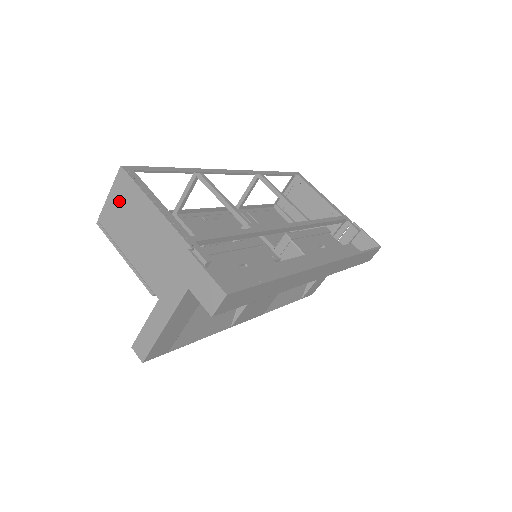
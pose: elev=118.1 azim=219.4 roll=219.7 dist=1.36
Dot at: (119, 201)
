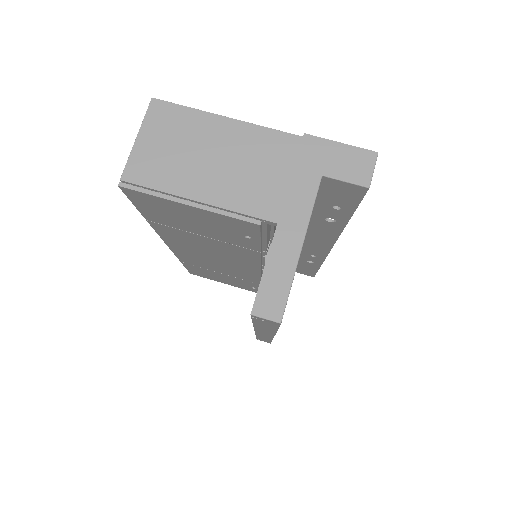
Dot at: (160, 138)
